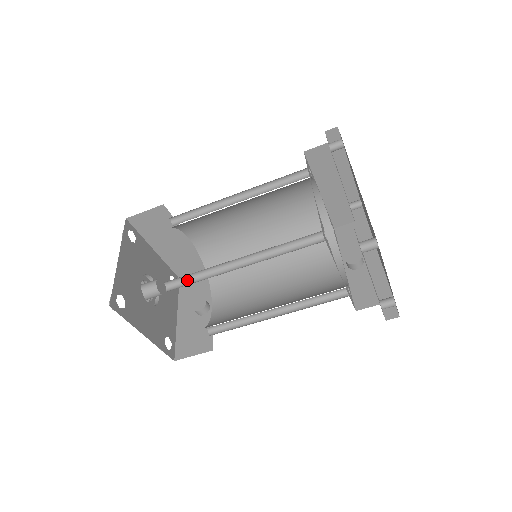
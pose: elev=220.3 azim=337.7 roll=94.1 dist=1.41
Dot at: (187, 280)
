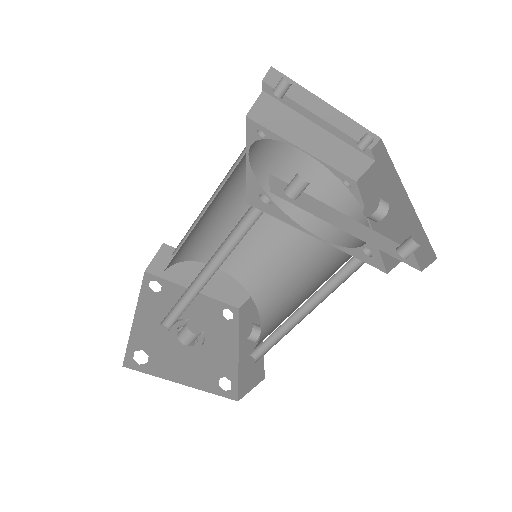
Dot at: (178, 313)
